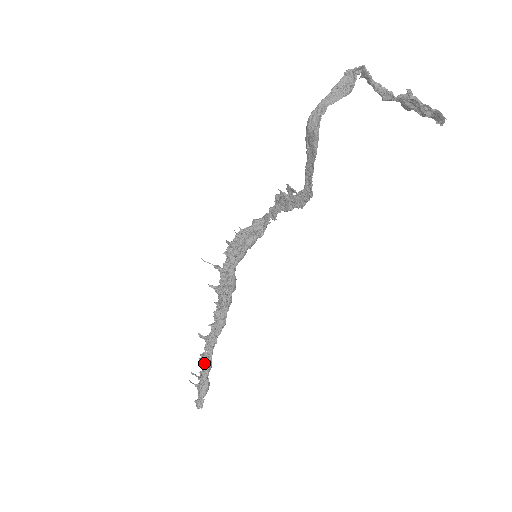
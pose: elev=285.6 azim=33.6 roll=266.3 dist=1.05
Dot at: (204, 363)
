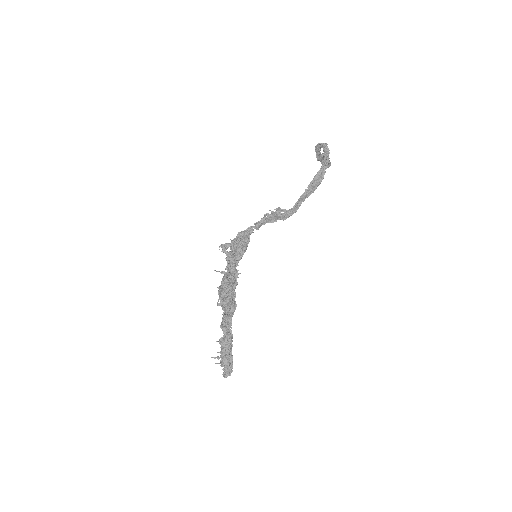
Dot at: (229, 343)
